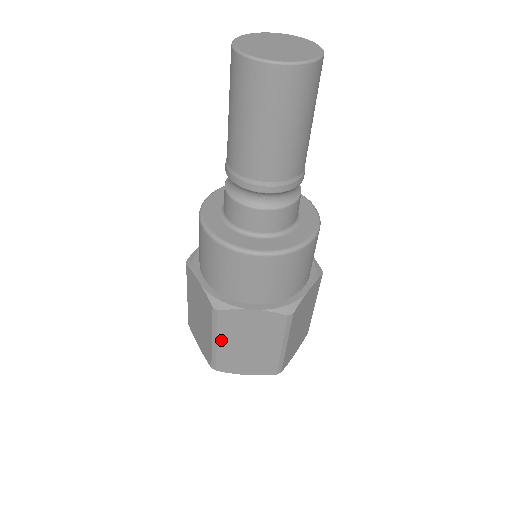
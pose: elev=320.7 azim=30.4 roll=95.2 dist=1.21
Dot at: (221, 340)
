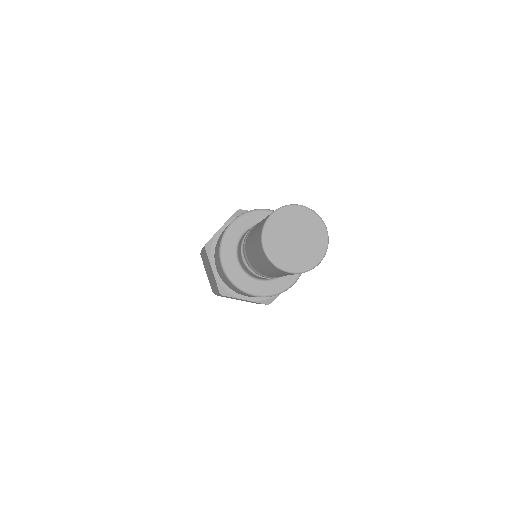
Dot at: occluded
